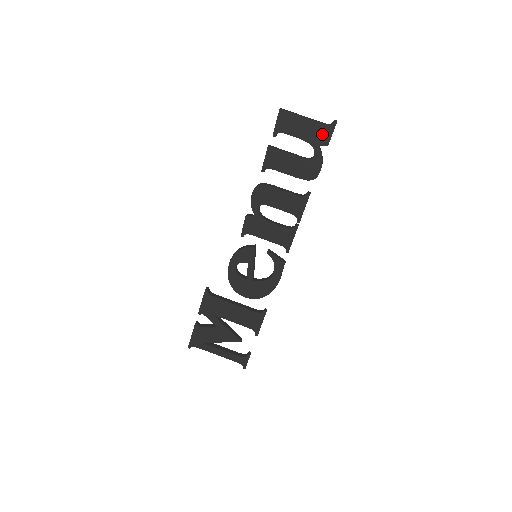
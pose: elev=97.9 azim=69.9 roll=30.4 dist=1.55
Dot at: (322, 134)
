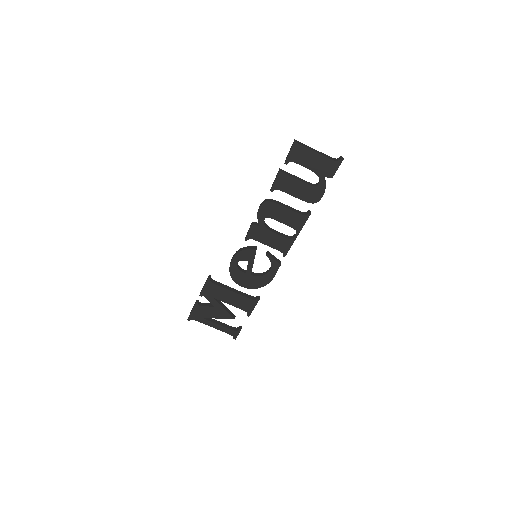
Dot at: (329, 168)
